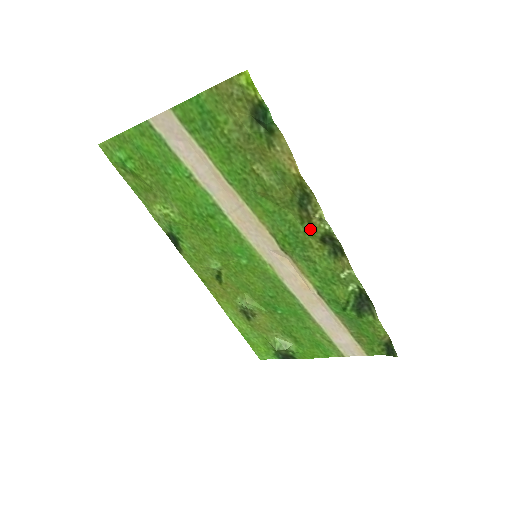
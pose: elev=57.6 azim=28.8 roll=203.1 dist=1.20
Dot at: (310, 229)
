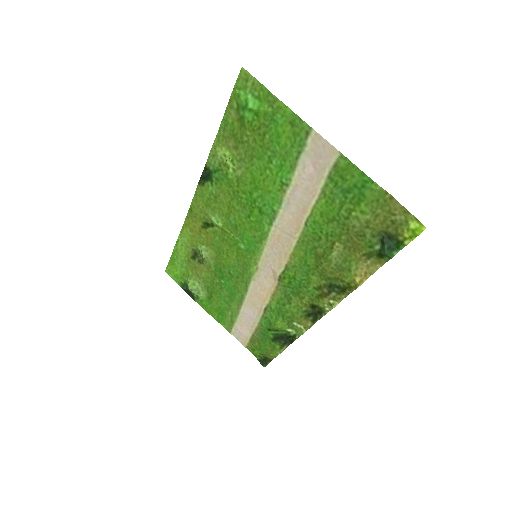
Dot at: (315, 296)
